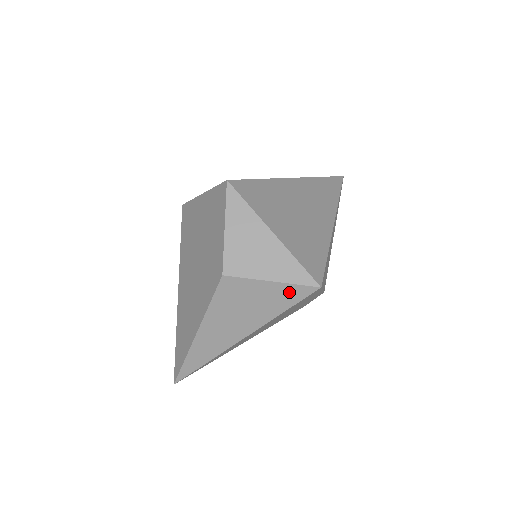
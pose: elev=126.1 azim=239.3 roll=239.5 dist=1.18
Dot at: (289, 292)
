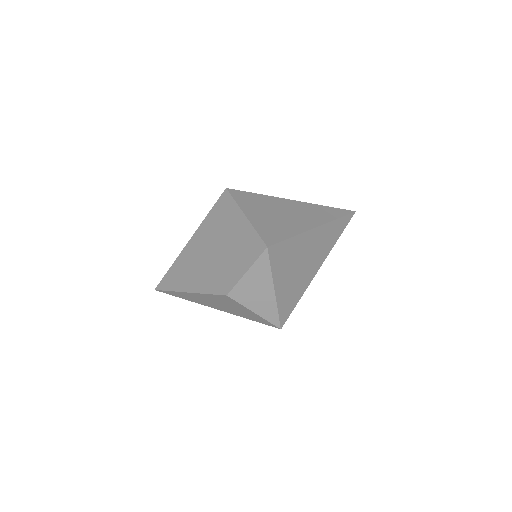
Dot at: (261, 319)
